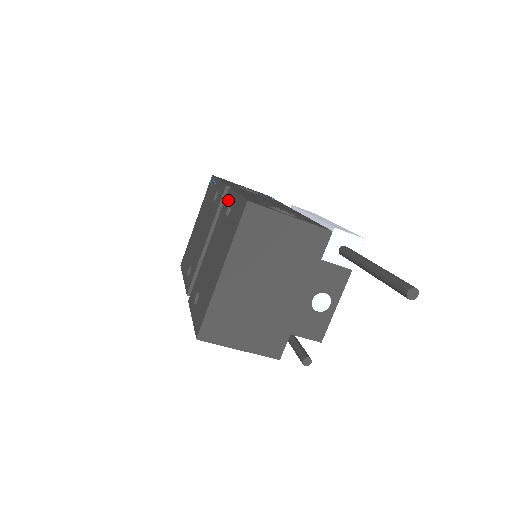
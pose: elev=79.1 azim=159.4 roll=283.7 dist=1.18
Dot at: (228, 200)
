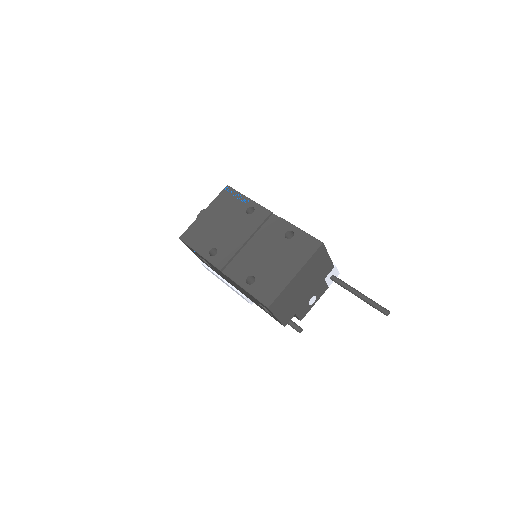
Dot at: (284, 227)
